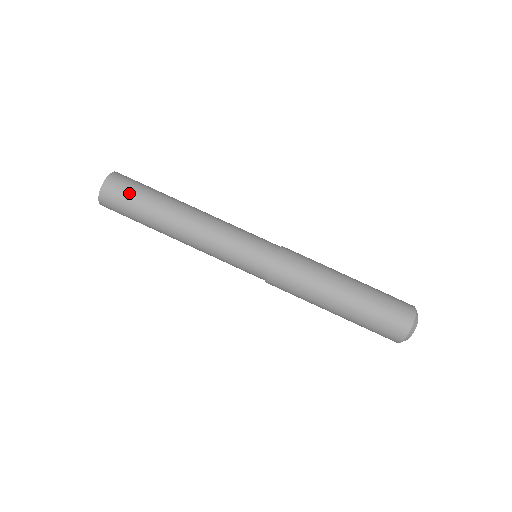
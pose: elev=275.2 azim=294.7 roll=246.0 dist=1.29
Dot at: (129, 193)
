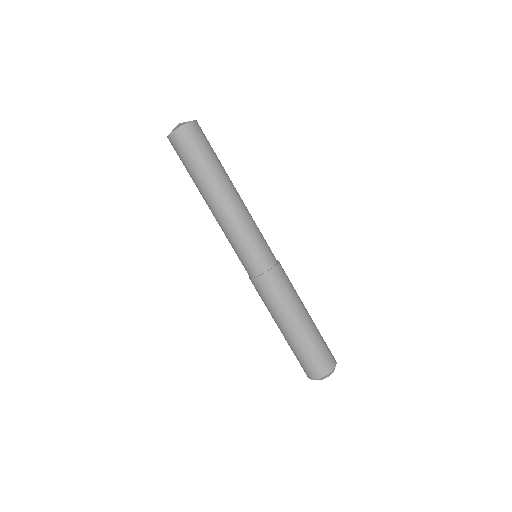
Dot at: (205, 144)
